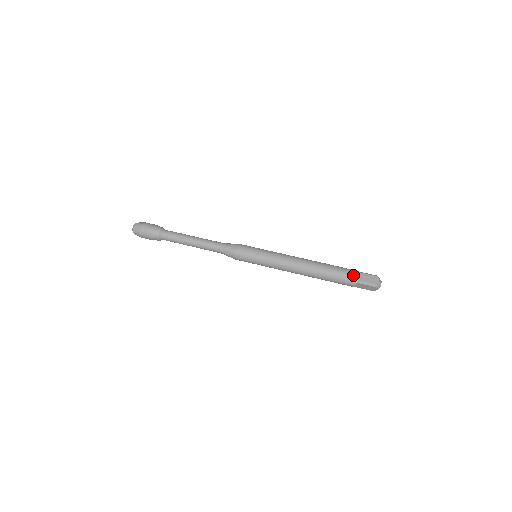
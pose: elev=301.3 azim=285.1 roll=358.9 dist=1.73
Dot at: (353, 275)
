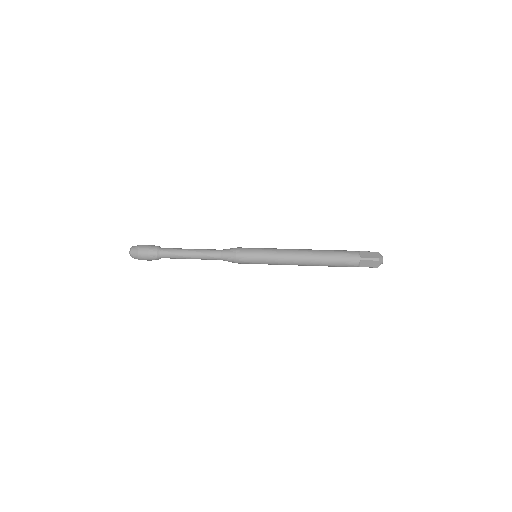
Dot at: (354, 253)
